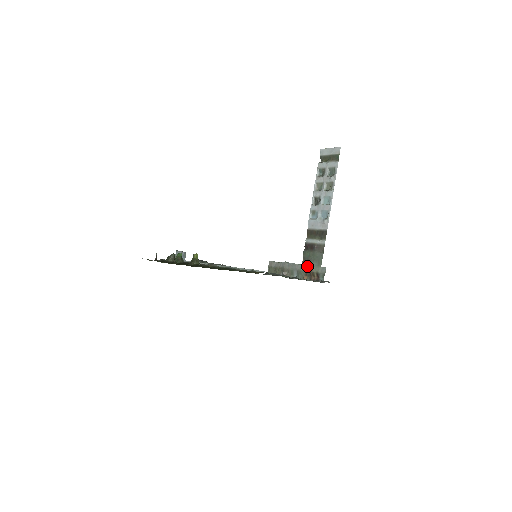
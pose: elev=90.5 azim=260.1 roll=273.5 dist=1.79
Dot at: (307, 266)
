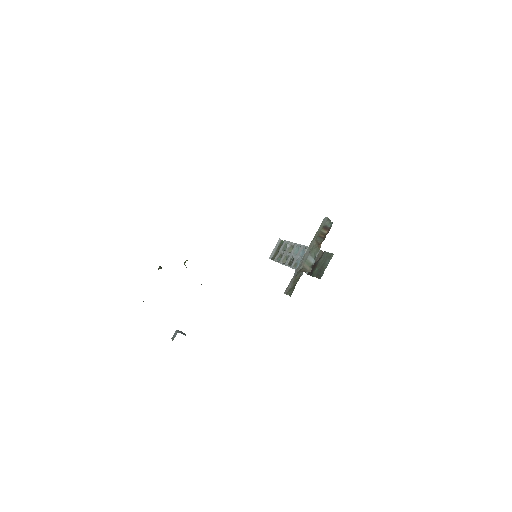
Dot at: (312, 240)
